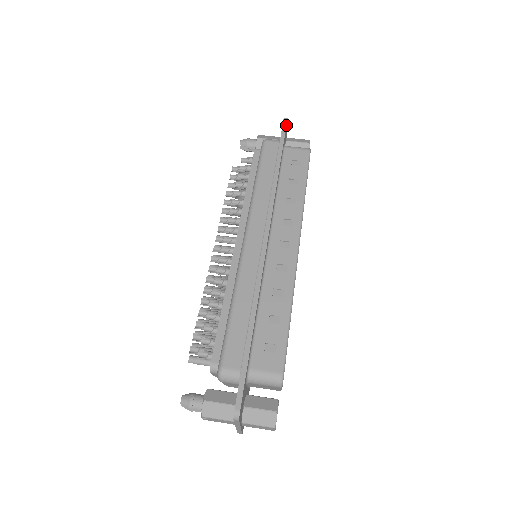
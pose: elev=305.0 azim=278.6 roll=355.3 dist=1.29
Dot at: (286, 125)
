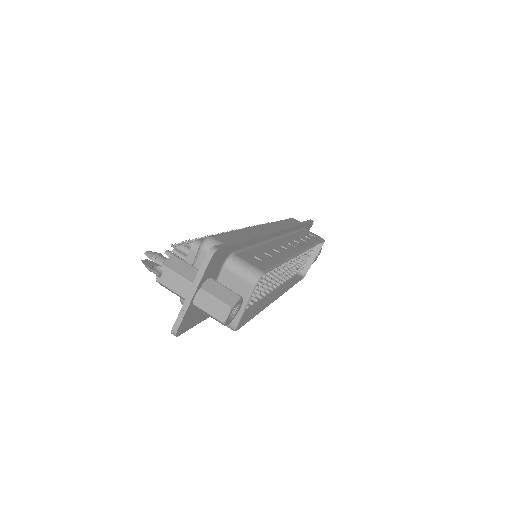
Dot at: (312, 221)
